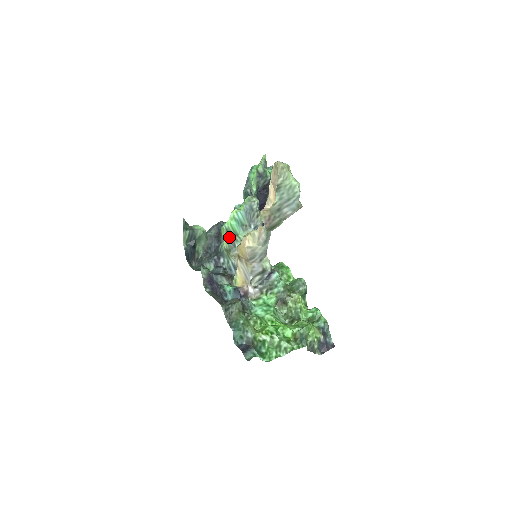
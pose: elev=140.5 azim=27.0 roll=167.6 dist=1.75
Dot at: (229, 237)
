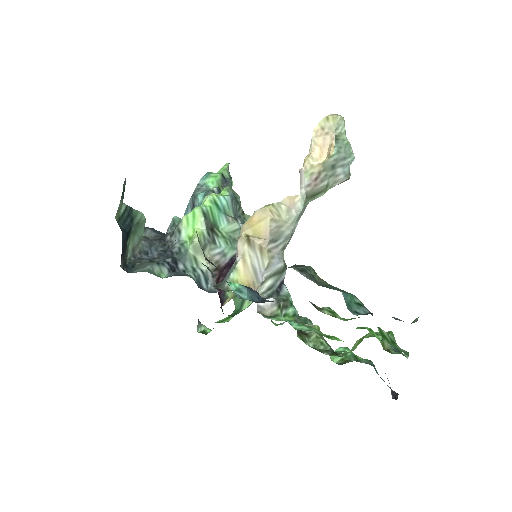
Dot at: (206, 226)
